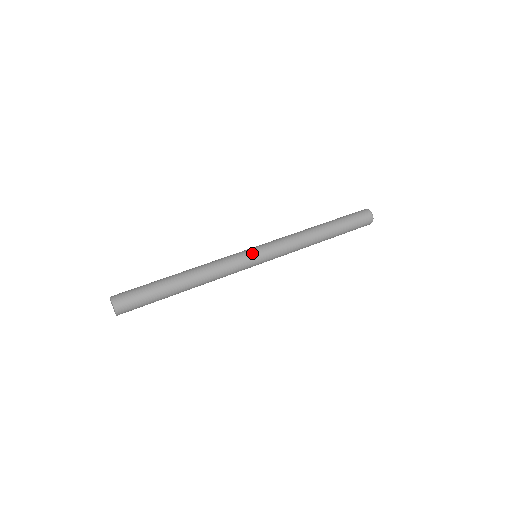
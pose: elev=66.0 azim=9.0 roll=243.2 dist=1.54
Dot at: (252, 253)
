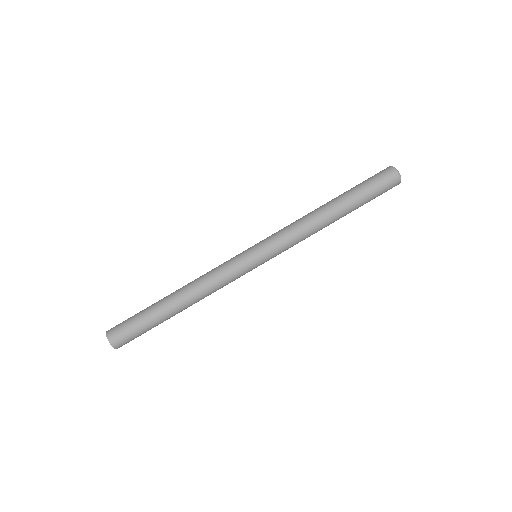
Dot at: (246, 252)
